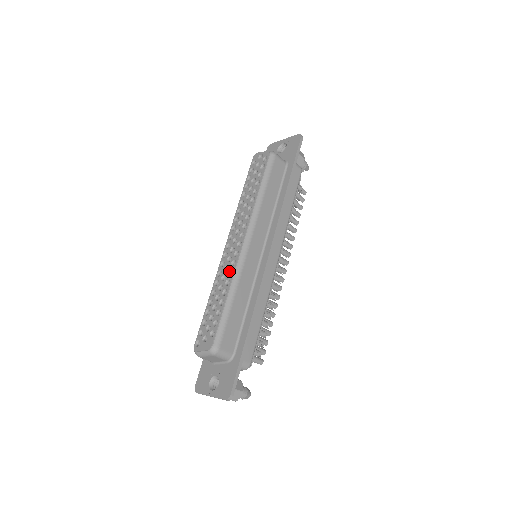
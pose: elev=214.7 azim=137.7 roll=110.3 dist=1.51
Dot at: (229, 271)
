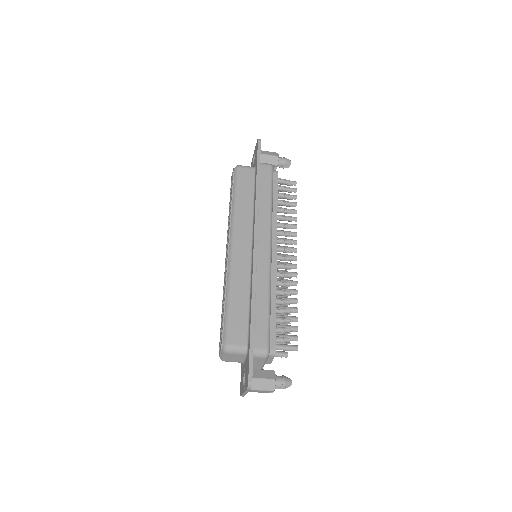
Dot at: (225, 277)
